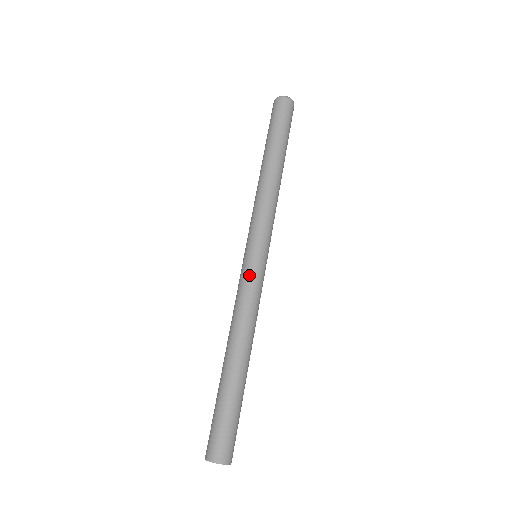
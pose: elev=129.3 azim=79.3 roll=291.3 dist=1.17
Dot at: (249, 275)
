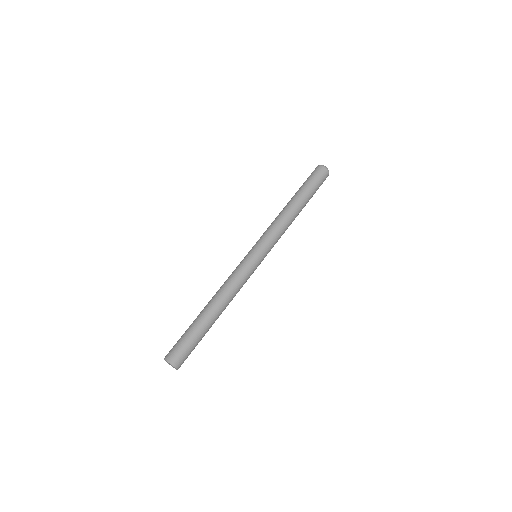
Dot at: (242, 263)
